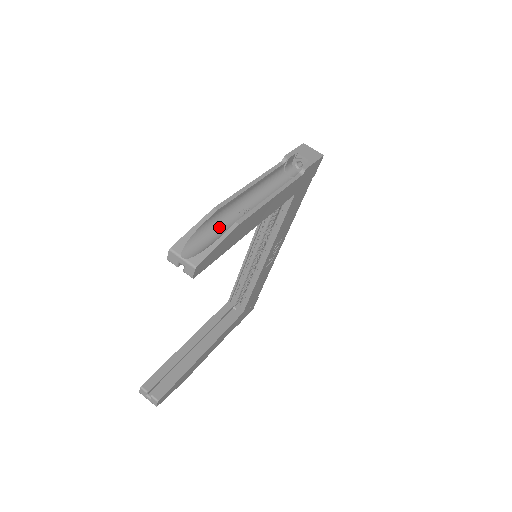
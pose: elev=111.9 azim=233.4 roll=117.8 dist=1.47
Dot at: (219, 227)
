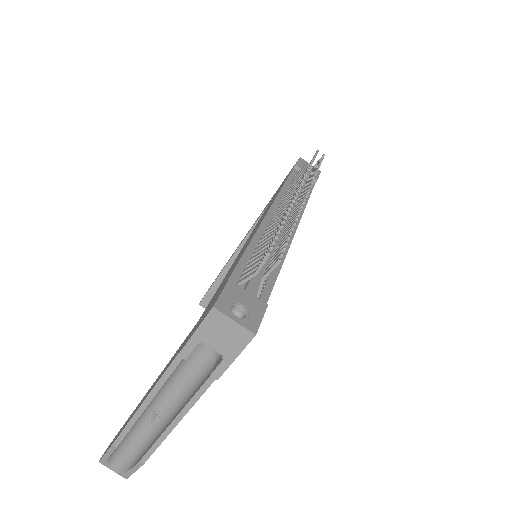
Dot at: (132, 440)
